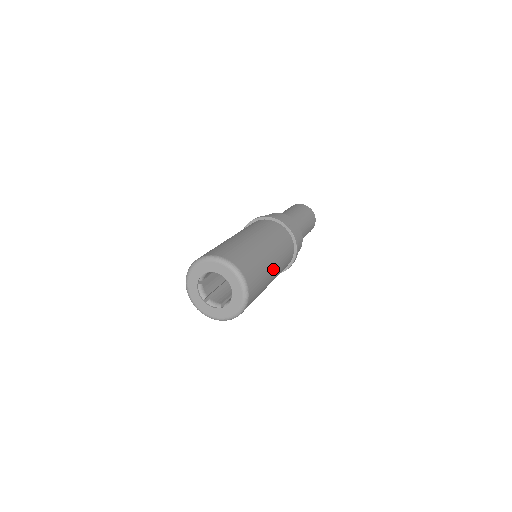
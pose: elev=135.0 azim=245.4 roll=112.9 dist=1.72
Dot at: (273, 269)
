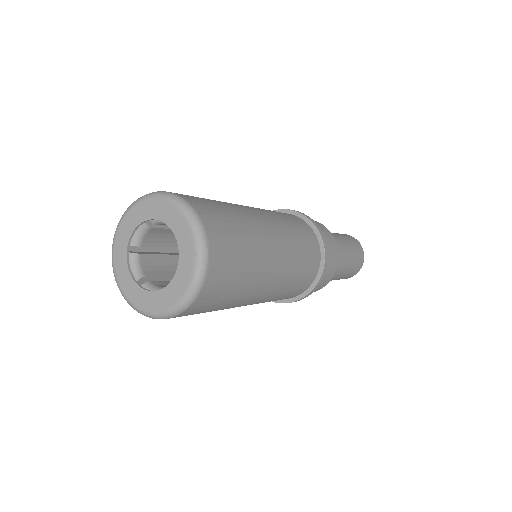
Dot at: (252, 300)
